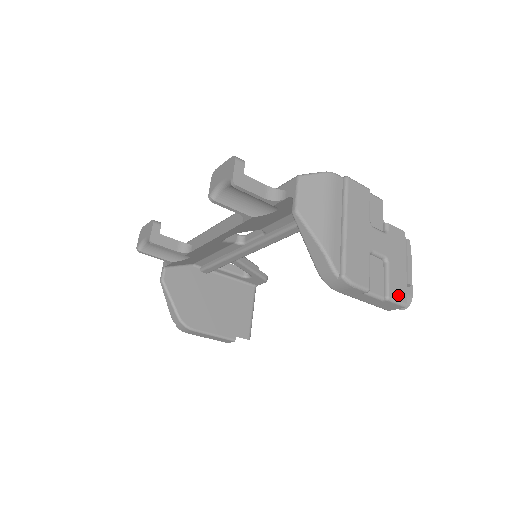
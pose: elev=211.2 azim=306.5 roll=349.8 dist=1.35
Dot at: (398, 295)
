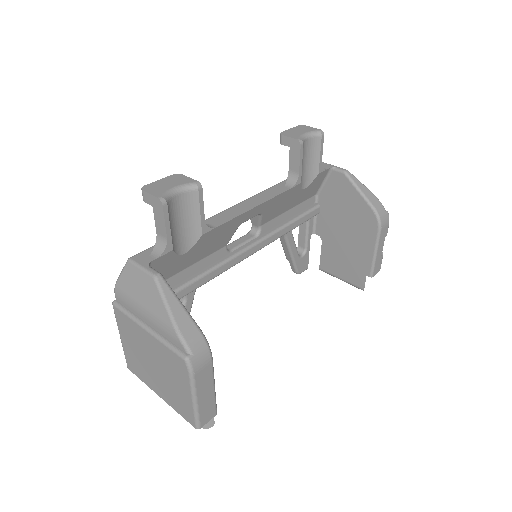
Dot at: occluded
